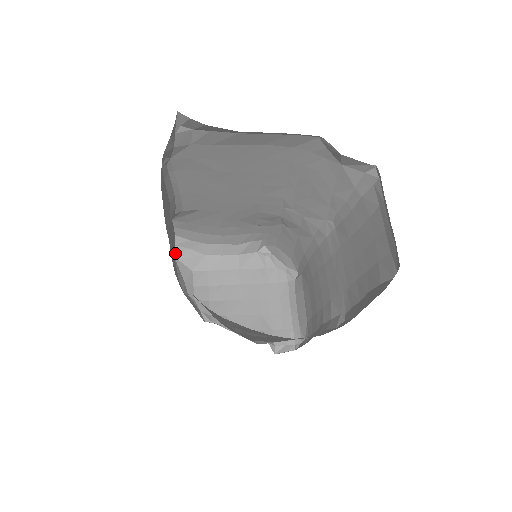
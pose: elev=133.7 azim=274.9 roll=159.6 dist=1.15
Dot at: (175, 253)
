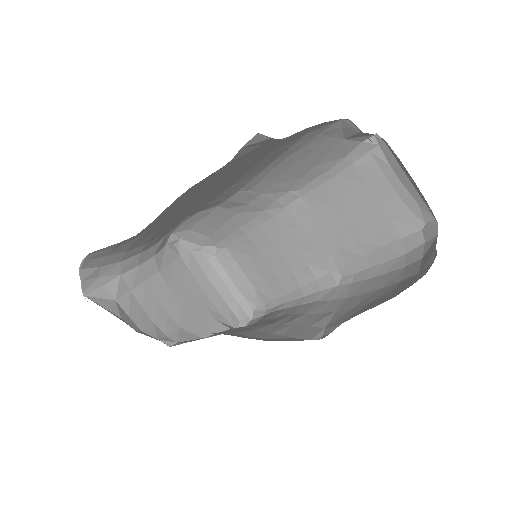
Dot at: (83, 291)
